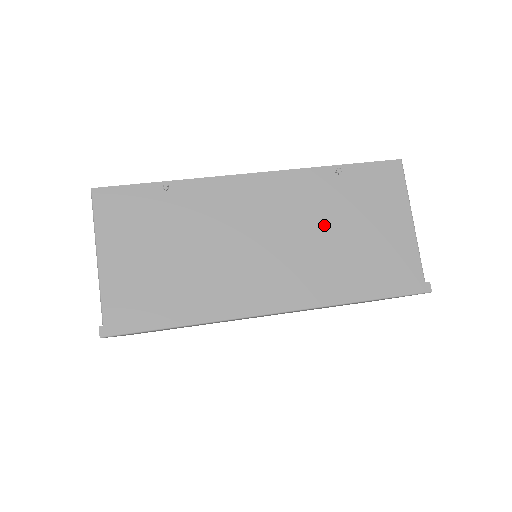
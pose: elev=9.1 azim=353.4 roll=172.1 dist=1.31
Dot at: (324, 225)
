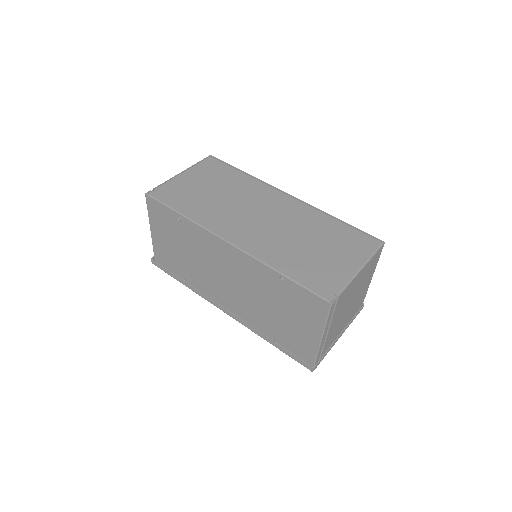
Dot at: (263, 297)
